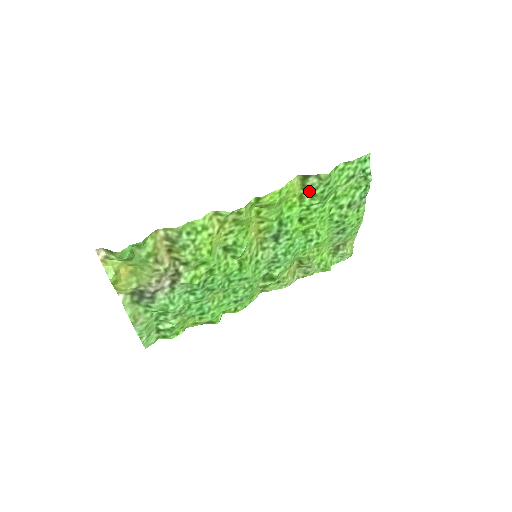
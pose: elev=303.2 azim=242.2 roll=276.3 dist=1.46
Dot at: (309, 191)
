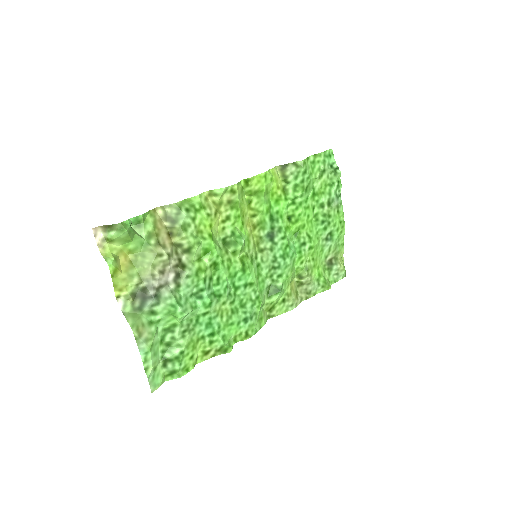
Dot at: (290, 182)
